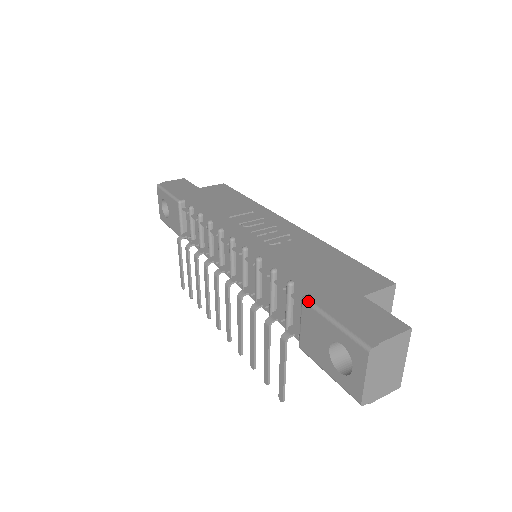
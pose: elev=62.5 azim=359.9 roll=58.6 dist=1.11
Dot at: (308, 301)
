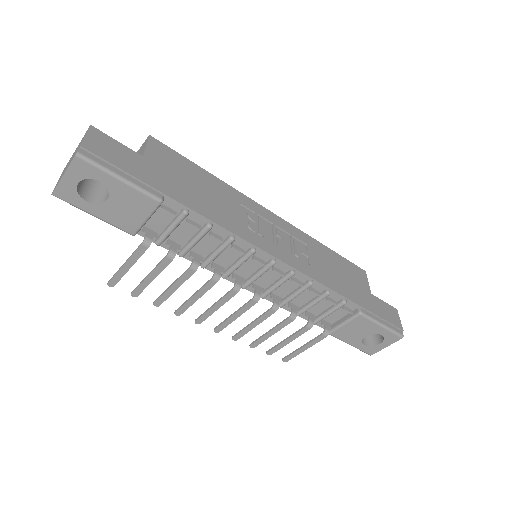
Dot at: (366, 315)
